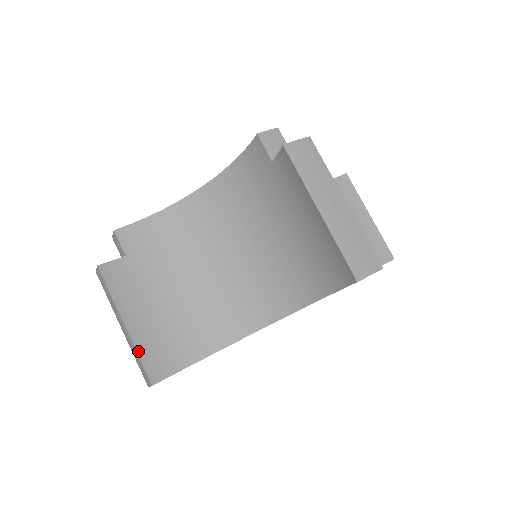
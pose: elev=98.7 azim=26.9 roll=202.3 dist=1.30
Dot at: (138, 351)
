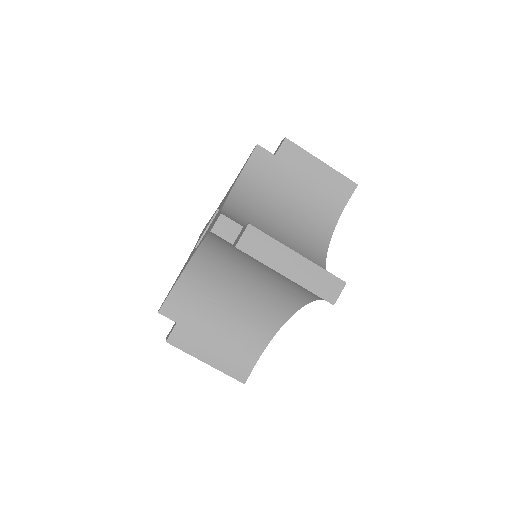
Dot at: (224, 372)
